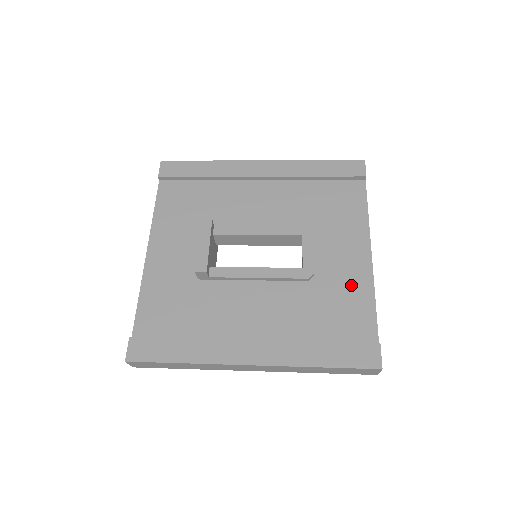
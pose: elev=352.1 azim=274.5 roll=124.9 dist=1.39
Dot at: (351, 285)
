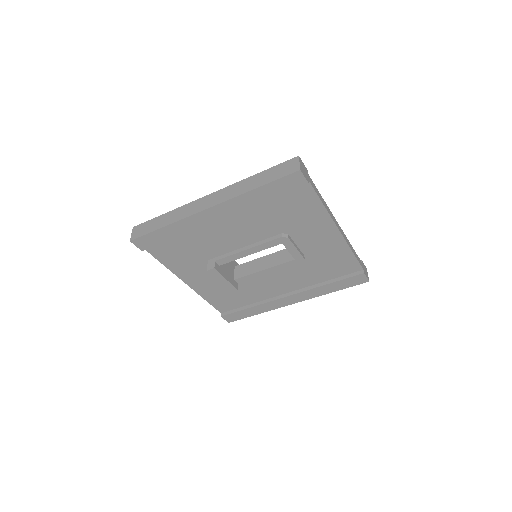
Dot at: occluded
